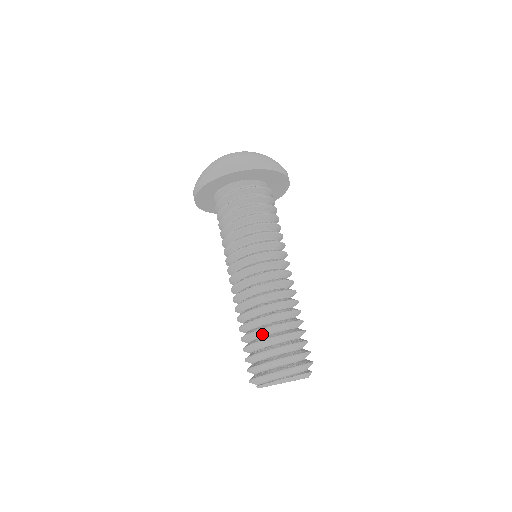
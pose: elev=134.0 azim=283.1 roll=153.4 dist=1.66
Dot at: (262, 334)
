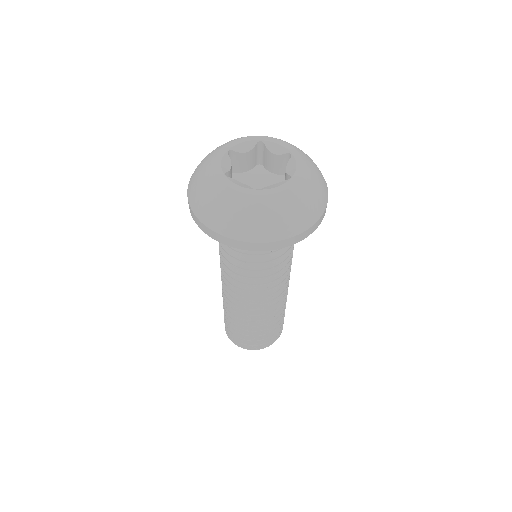
Dot at: occluded
